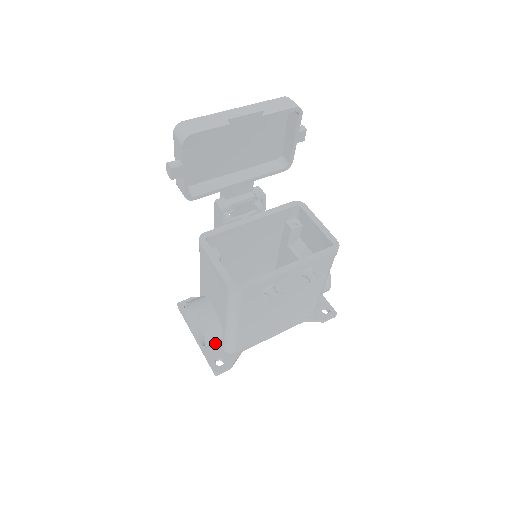
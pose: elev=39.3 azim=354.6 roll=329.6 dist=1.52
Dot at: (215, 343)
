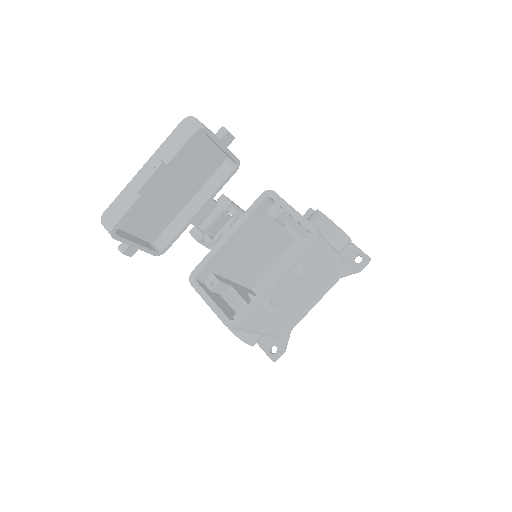
Dot at: occluded
